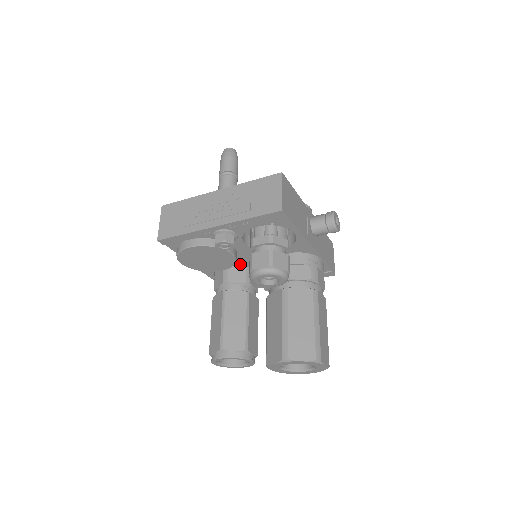
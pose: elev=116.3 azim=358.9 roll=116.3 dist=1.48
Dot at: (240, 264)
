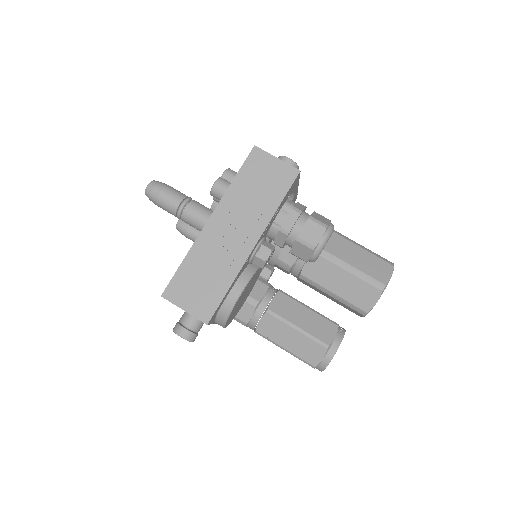
Dot at: occluded
